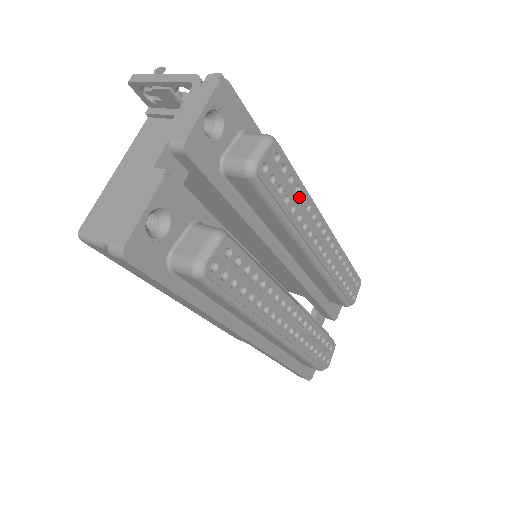
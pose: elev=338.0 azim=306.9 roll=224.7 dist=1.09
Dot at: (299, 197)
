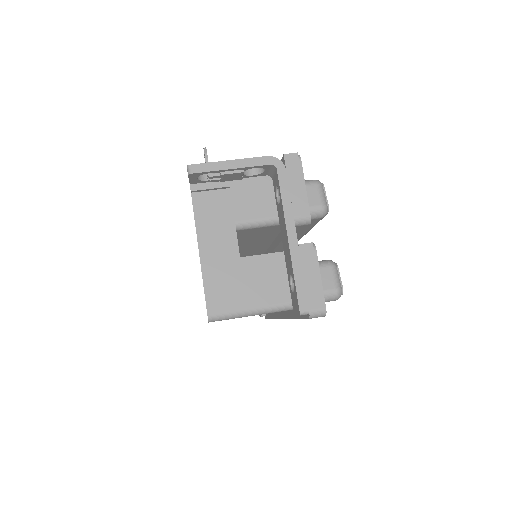
Dot at: occluded
